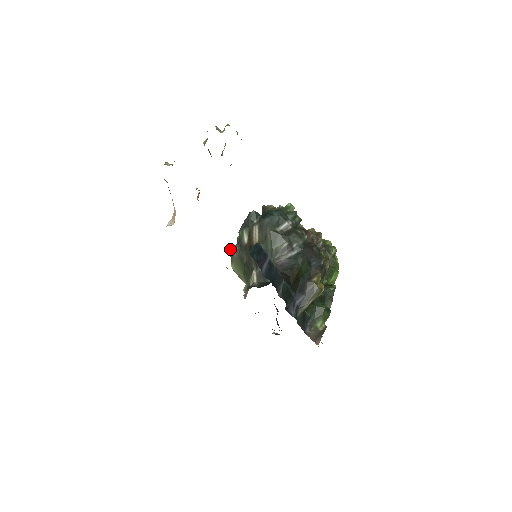
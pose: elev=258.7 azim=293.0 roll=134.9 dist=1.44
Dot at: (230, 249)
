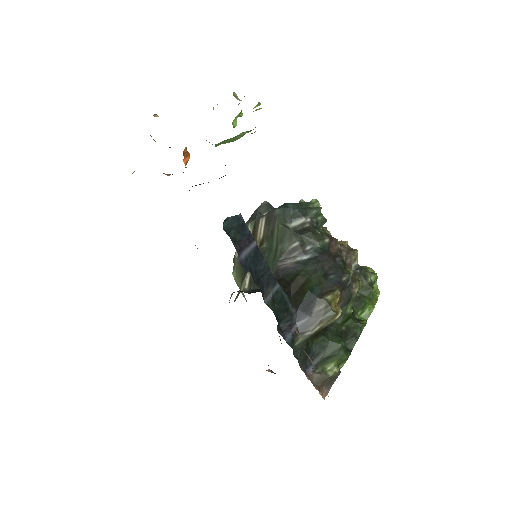
Dot at: (235, 252)
